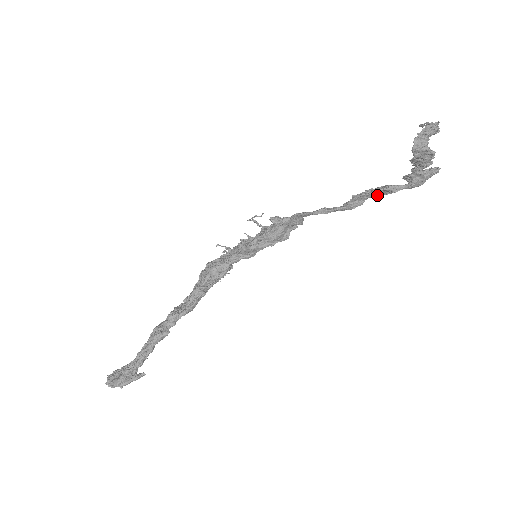
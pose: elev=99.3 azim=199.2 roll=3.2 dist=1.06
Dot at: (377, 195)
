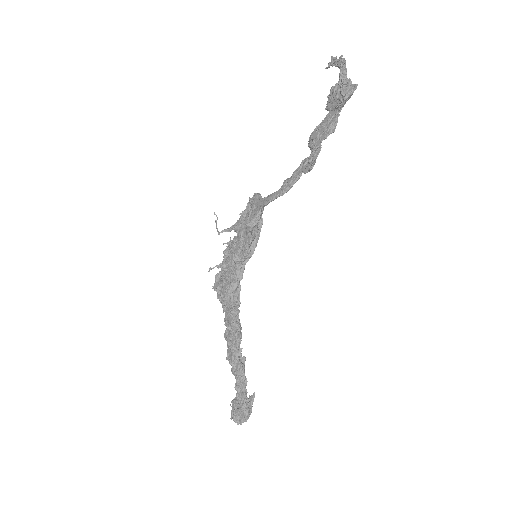
Dot at: occluded
